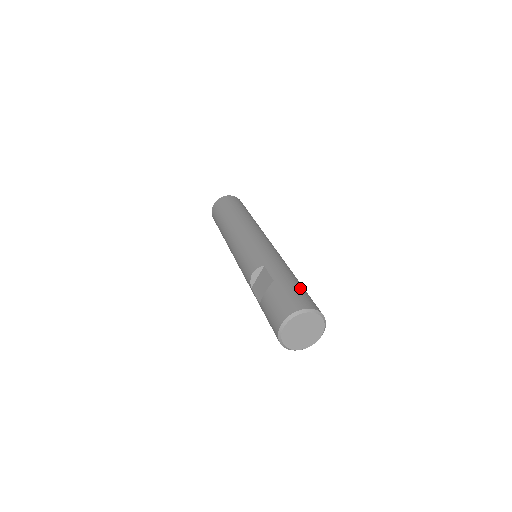
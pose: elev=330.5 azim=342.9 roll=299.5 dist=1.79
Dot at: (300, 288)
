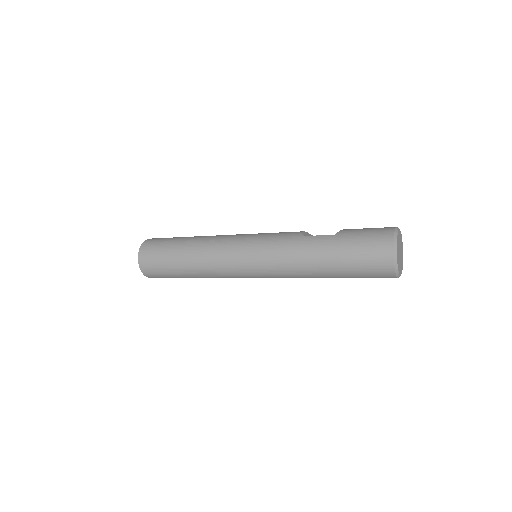
Dot at: occluded
